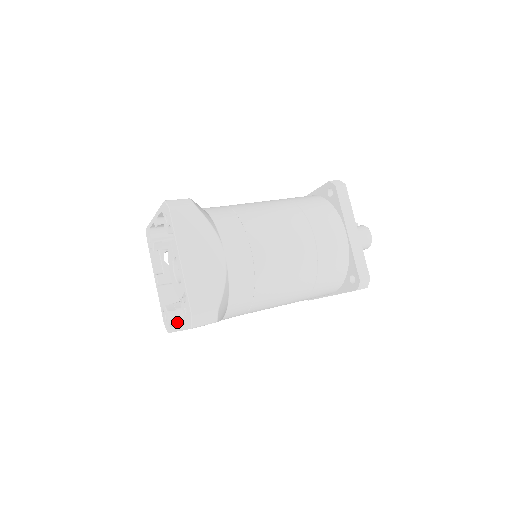
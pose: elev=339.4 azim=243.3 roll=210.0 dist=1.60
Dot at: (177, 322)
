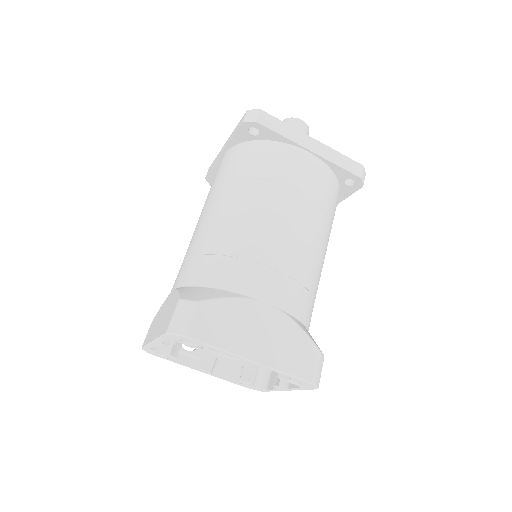
Dot at: (280, 388)
